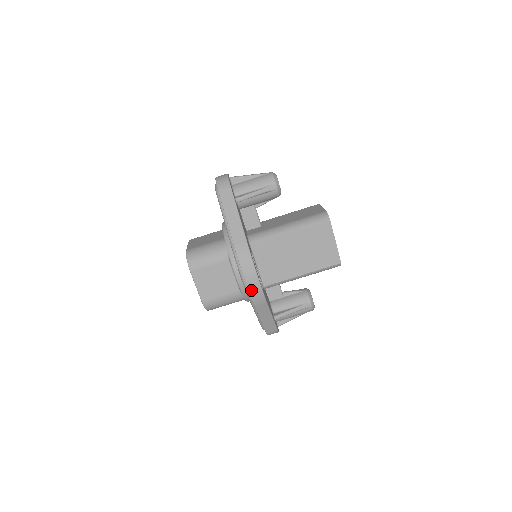
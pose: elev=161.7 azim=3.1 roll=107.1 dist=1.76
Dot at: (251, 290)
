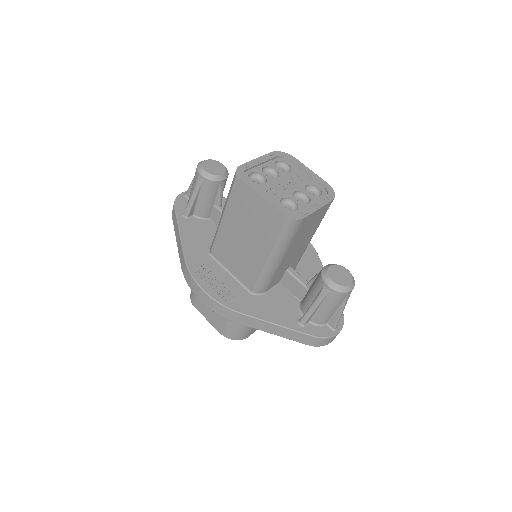
Dot at: (212, 308)
